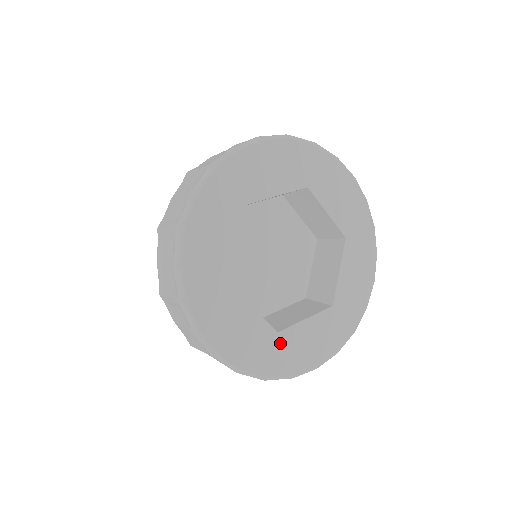
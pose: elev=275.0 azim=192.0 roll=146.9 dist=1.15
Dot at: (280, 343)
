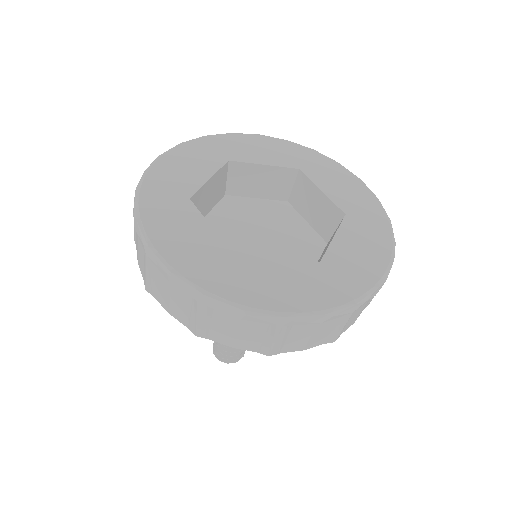
Dot at: (234, 266)
